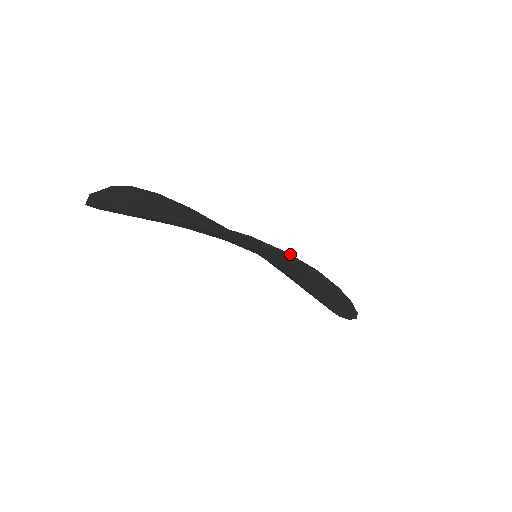
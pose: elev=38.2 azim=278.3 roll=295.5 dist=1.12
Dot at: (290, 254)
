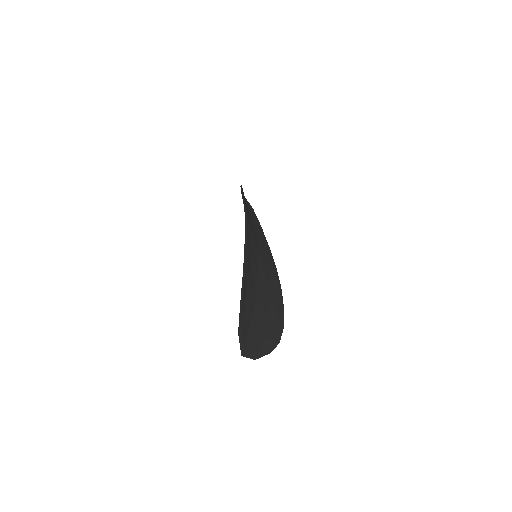
Dot at: occluded
